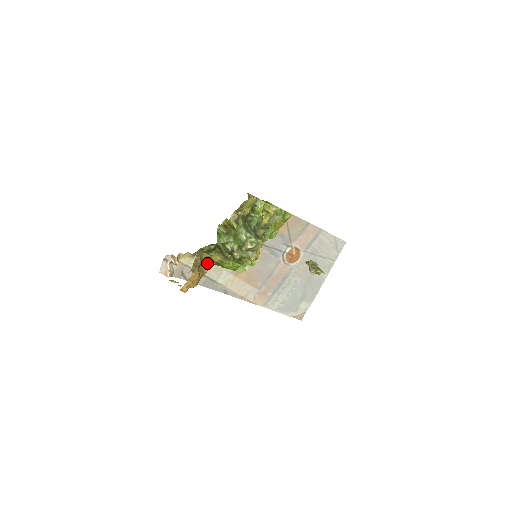
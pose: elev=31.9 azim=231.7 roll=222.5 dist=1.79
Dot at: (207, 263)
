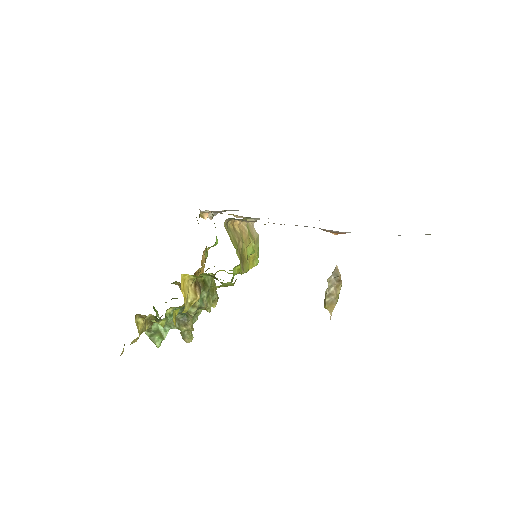
Dot at: occluded
